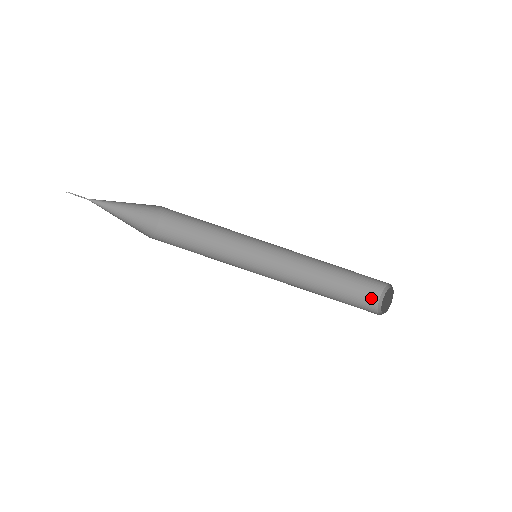
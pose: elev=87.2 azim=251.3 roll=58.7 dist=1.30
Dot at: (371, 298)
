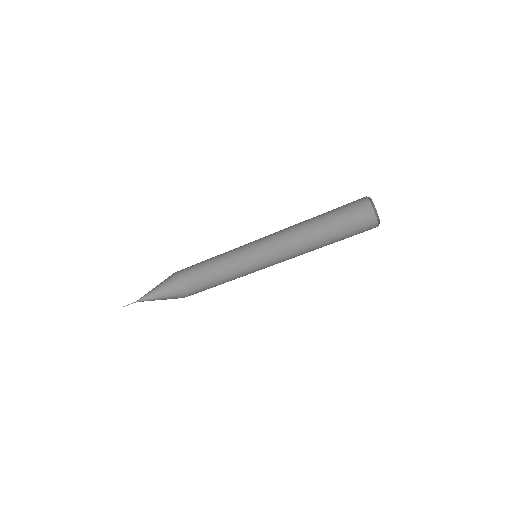
Dot at: (363, 207)
